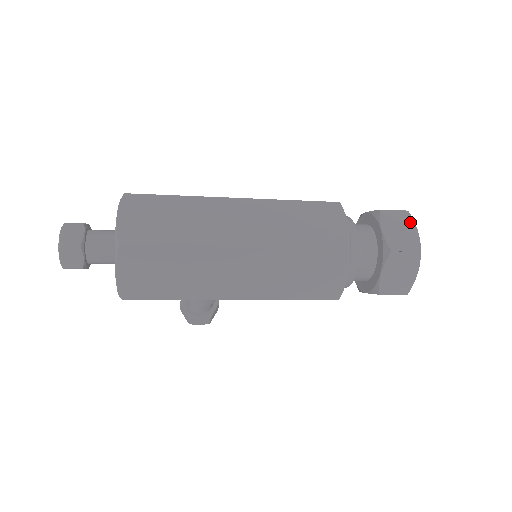
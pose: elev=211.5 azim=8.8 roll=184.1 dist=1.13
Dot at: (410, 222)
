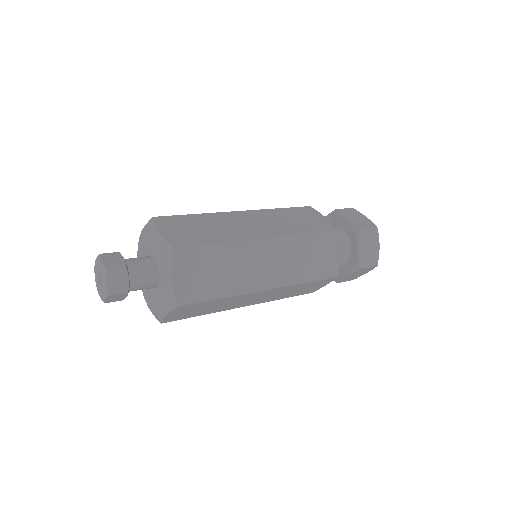
Dot at: (377, 239)
